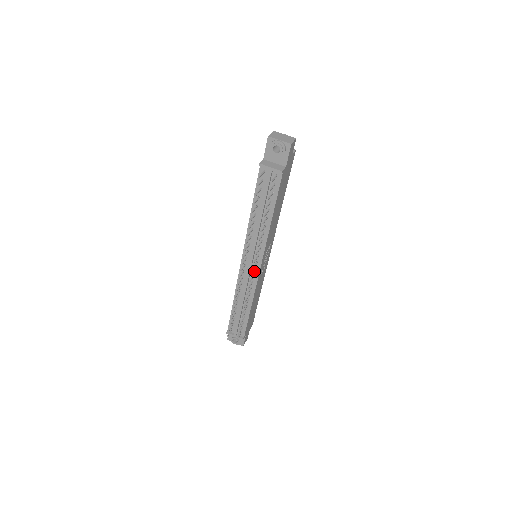
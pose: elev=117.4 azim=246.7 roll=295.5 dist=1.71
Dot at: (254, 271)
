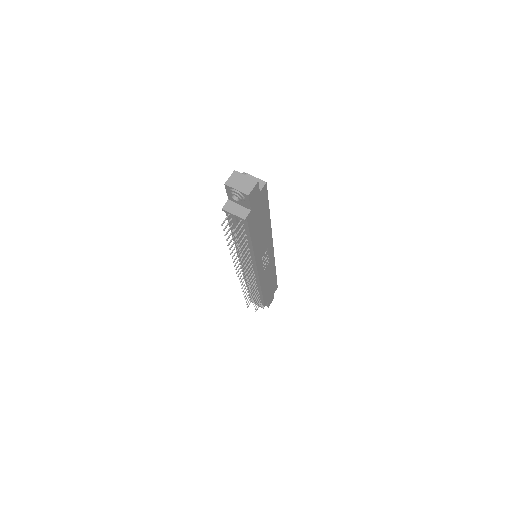
Dot at: (252, 274)
